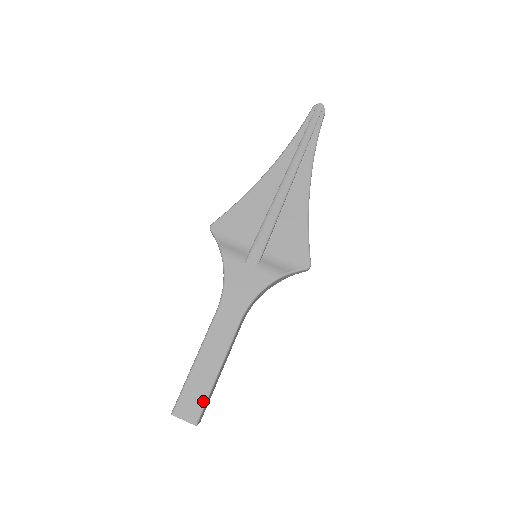
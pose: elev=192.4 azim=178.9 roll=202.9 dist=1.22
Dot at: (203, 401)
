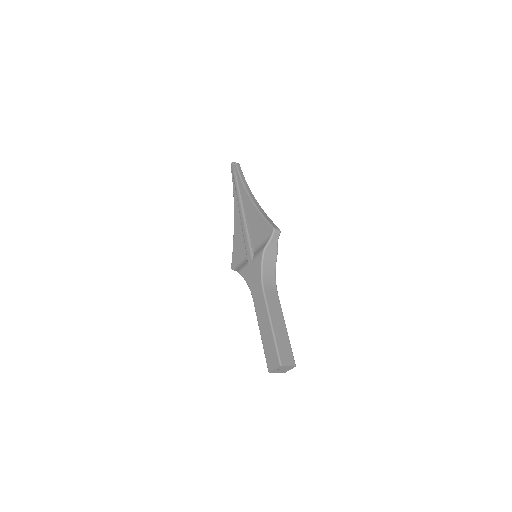
Dot at: (275, 349)
